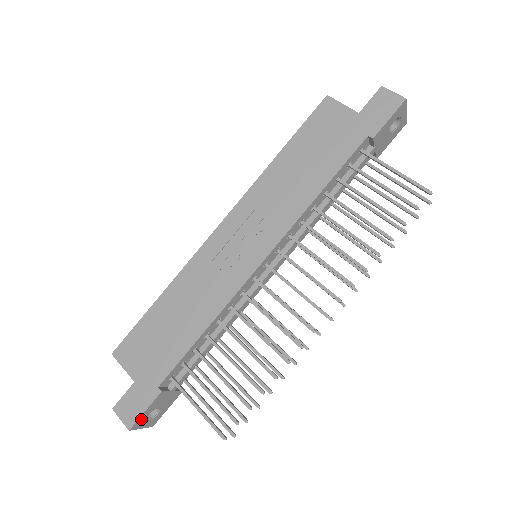
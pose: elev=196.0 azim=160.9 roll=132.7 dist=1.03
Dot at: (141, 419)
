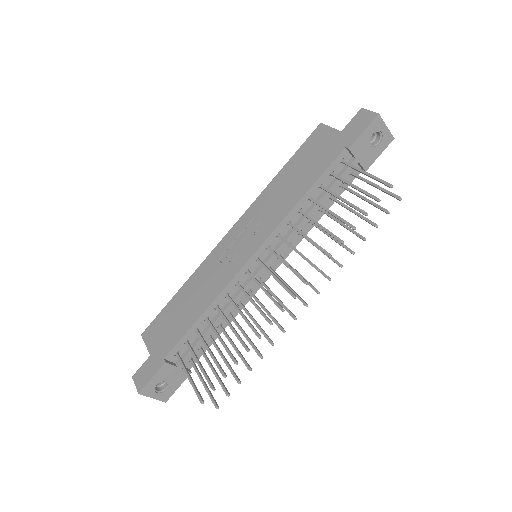
Dot at: (150, 386)
